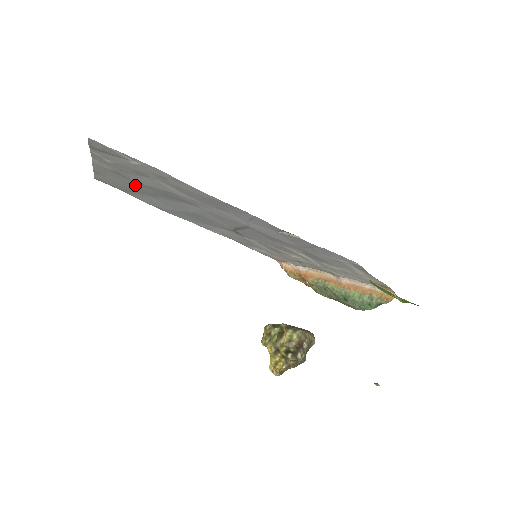
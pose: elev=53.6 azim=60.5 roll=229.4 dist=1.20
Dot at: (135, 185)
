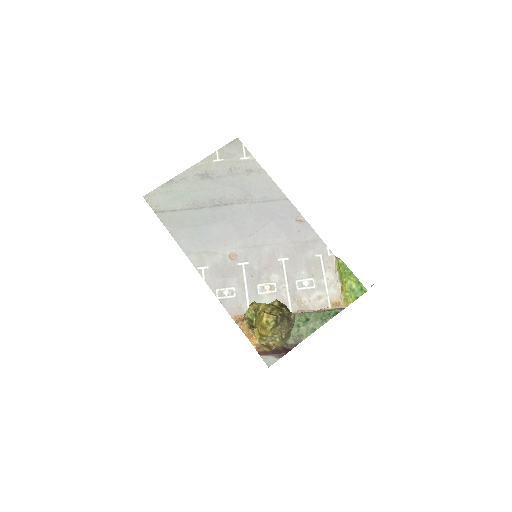
Dot at: (198, 192)
